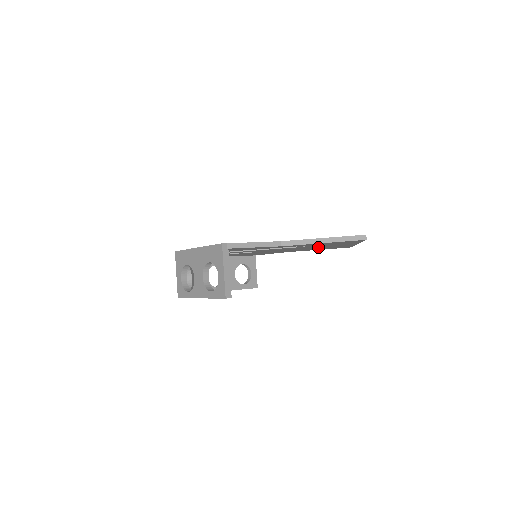
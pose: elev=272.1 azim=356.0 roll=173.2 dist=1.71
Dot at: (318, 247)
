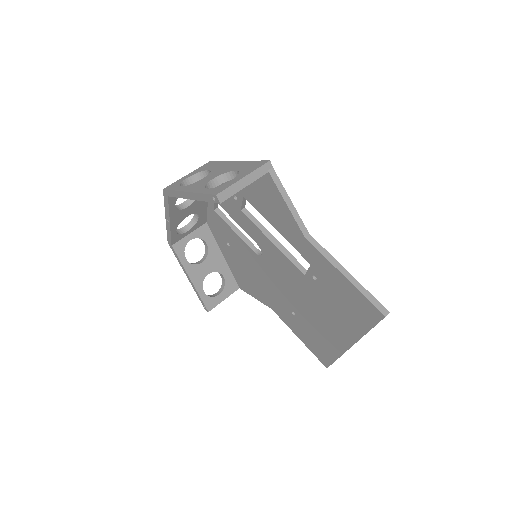
Dot at: (313, 312)
